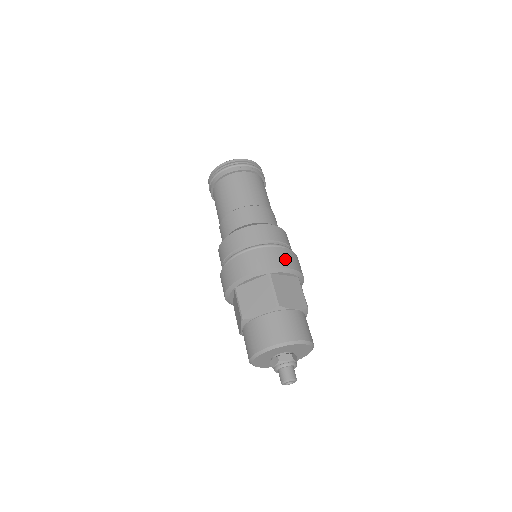
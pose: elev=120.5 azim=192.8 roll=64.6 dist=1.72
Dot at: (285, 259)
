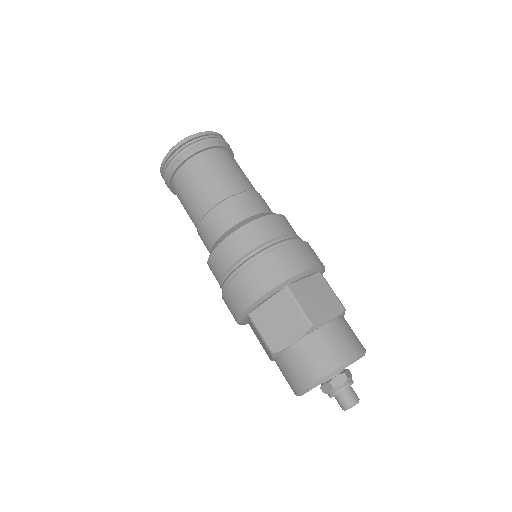
Dot at: occluded
